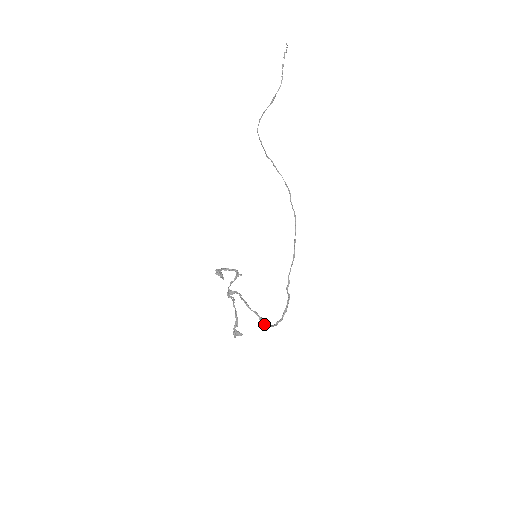
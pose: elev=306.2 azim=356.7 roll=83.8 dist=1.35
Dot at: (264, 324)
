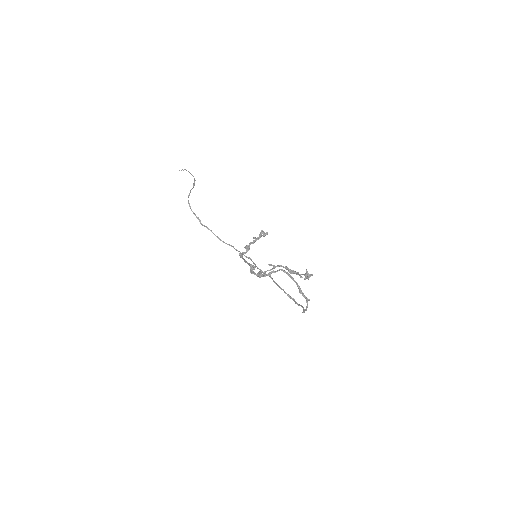
Dot at: (305, 296)
